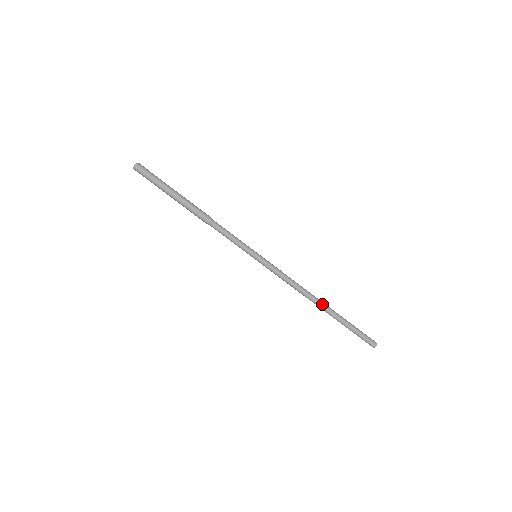
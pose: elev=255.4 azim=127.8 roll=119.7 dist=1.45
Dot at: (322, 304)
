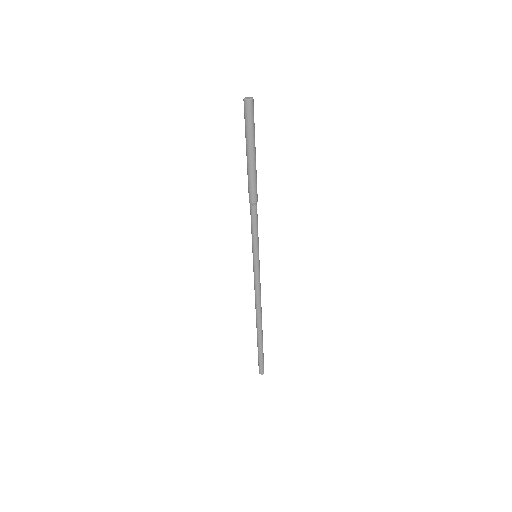
Dot at: occluded
